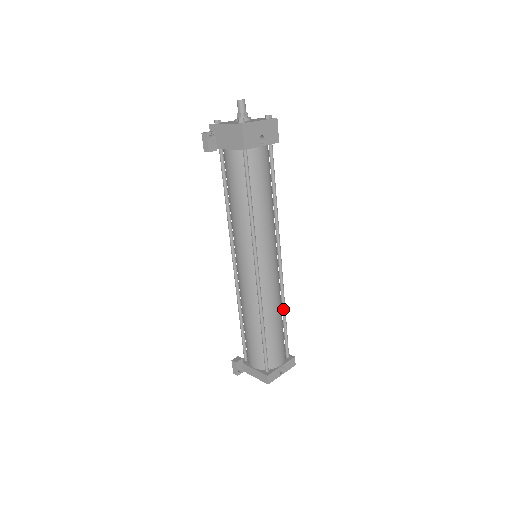
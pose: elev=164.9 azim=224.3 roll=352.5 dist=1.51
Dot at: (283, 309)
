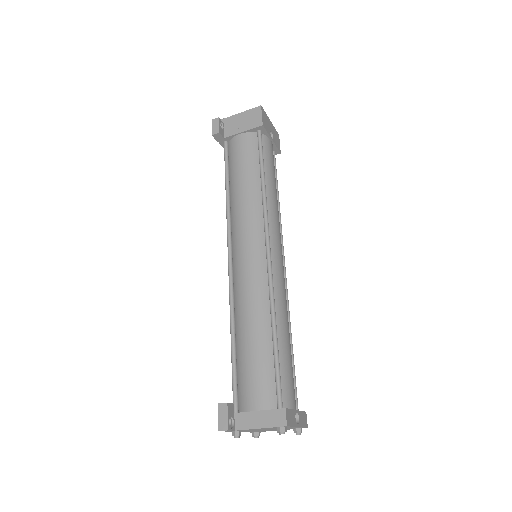
Dot at: (289, 330)
